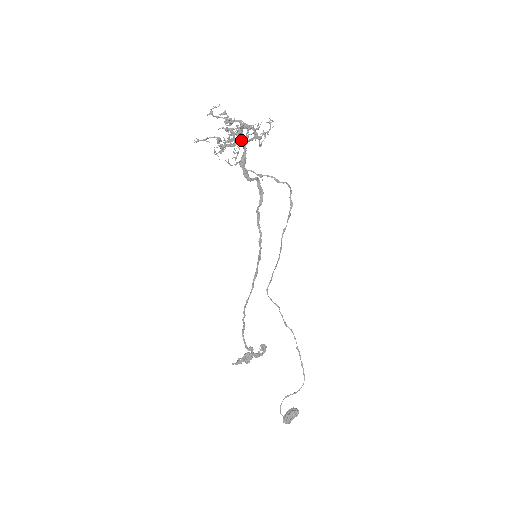
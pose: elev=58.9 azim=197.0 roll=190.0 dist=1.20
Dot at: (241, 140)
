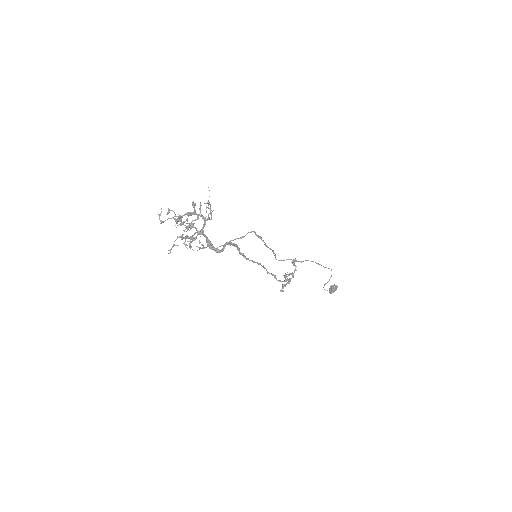
Dot at: (198, 233)
